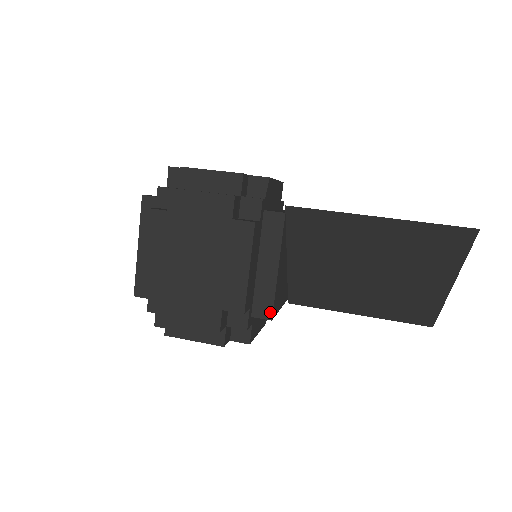
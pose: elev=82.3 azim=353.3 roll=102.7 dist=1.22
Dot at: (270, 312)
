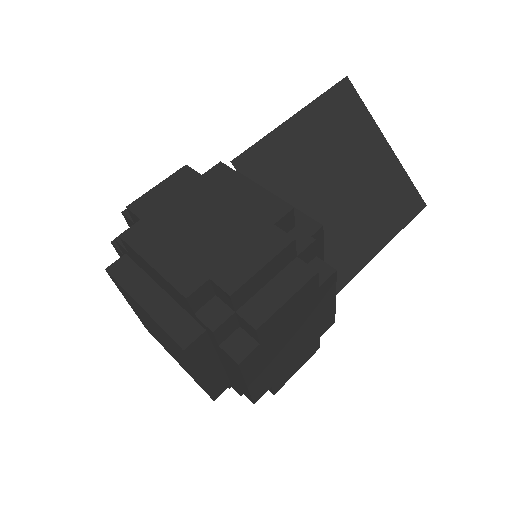
Dot at: (313, 223)
